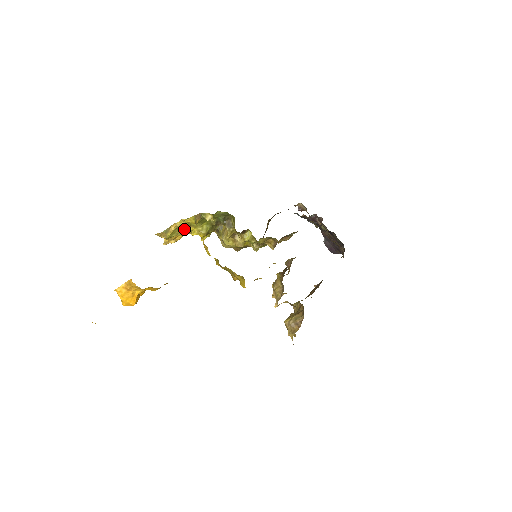
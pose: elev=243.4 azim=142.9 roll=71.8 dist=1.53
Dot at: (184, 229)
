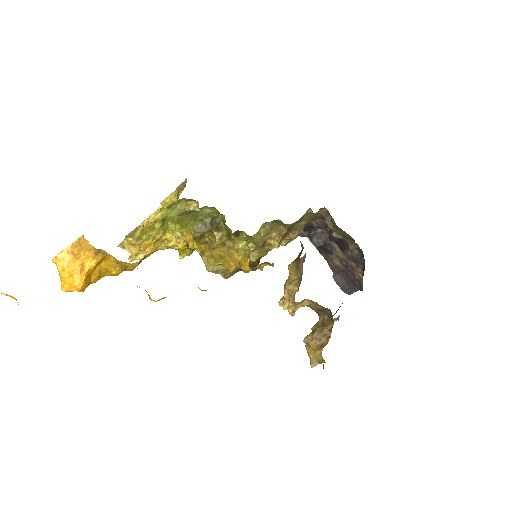
Dot at: (158, 233)
